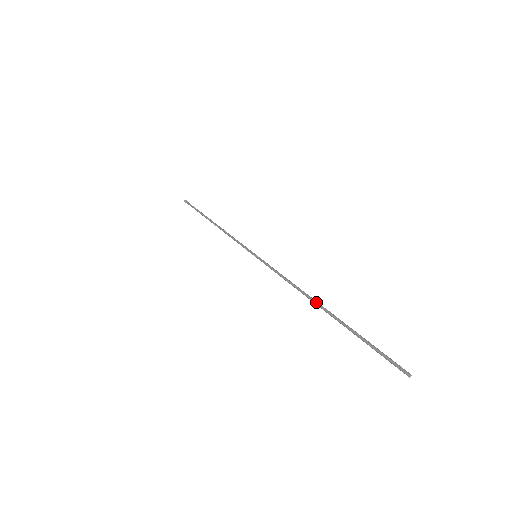
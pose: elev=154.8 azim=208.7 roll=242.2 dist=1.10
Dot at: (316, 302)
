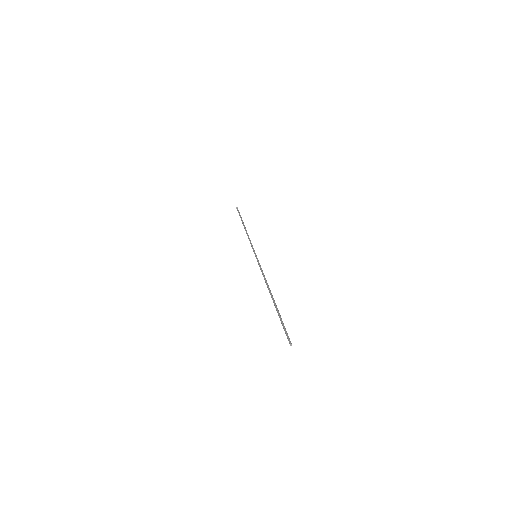
Dot at: (270, 292)
